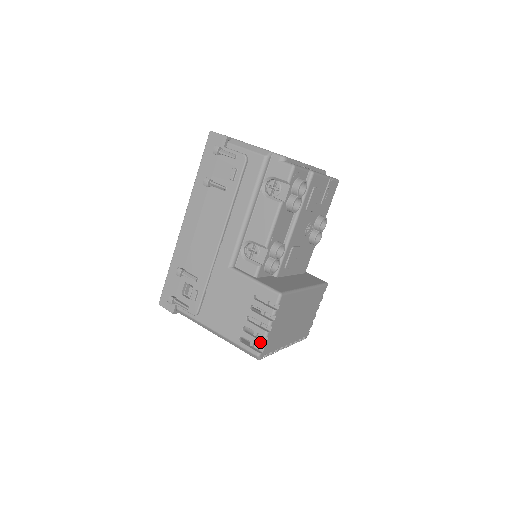
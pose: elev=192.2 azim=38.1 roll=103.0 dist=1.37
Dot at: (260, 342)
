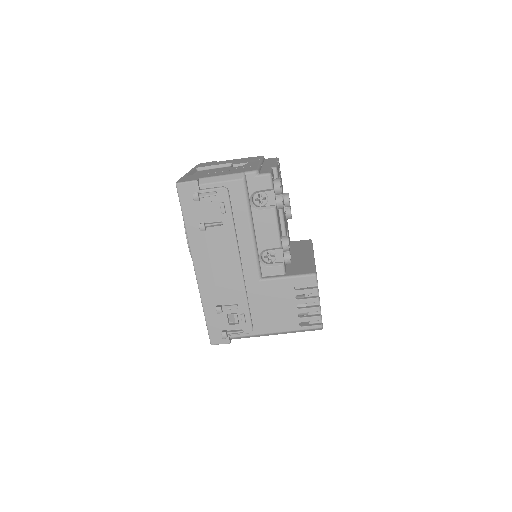
Dot at: (318, 317)
